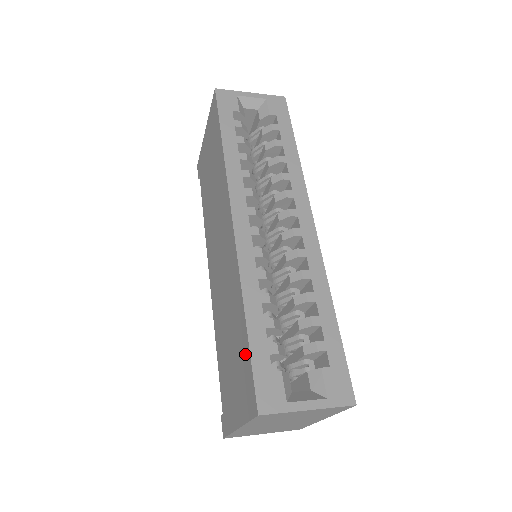
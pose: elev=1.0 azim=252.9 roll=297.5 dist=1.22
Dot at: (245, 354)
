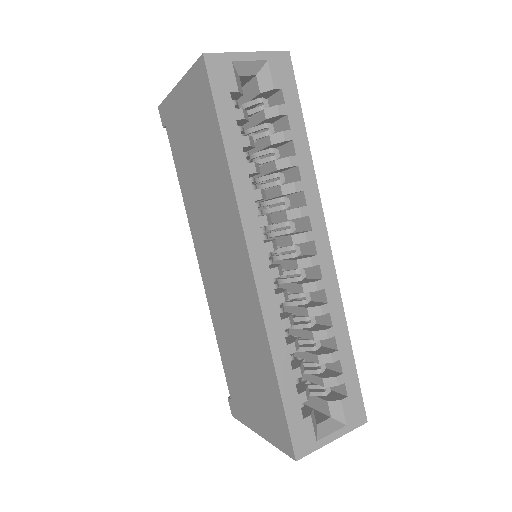
Dot at: (275, 402)
